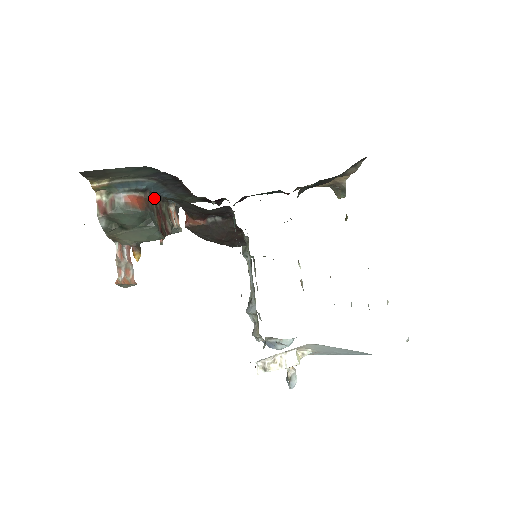
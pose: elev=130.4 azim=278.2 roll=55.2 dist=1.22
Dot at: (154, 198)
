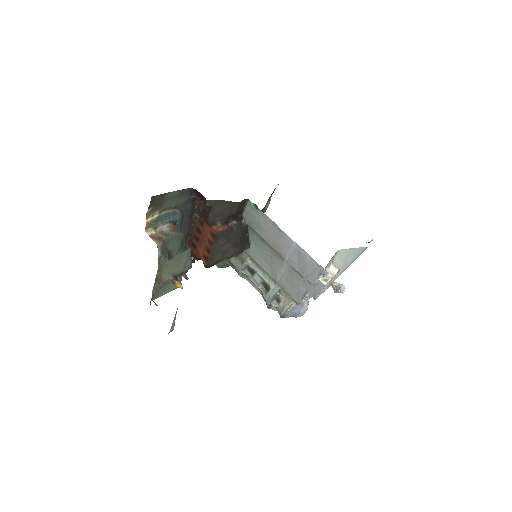
Dot at: occluded
